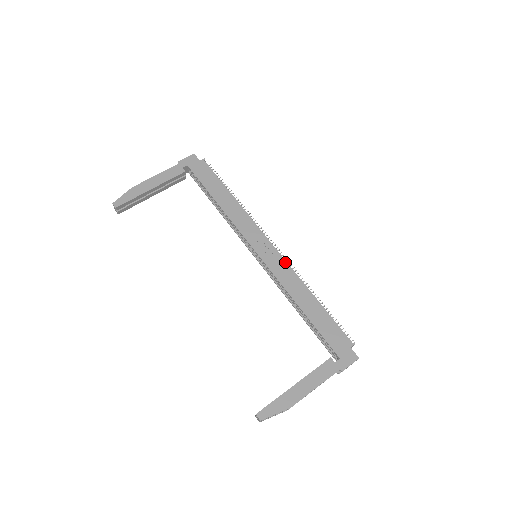
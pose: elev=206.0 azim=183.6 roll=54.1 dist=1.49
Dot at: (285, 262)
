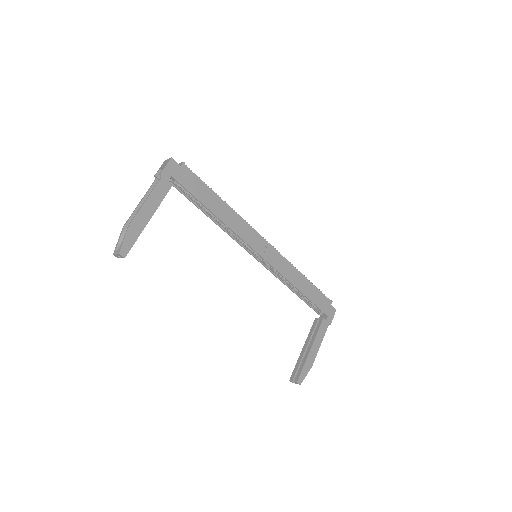
Dot at: (280, 255)
